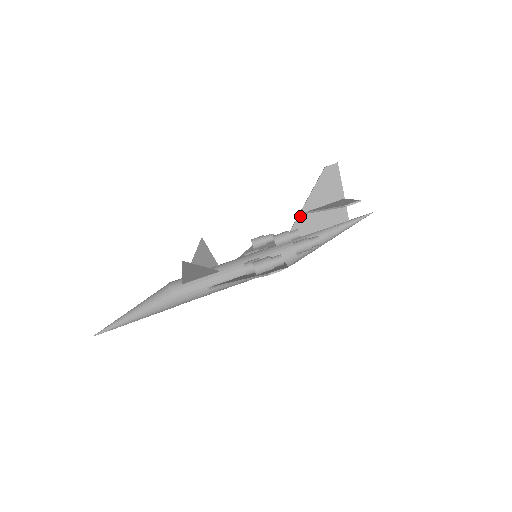
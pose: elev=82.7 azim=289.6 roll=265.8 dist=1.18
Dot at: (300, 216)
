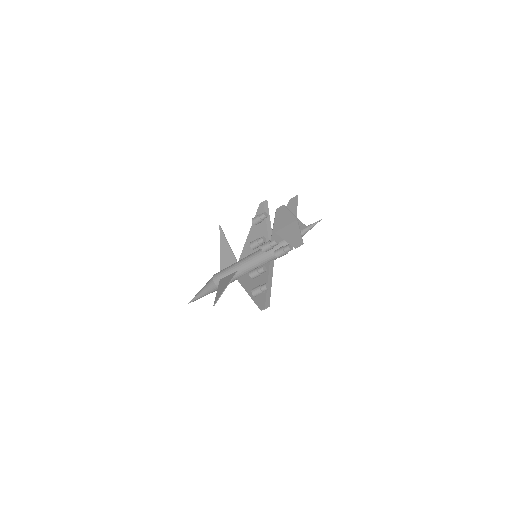
Dot at: (273, 235)
